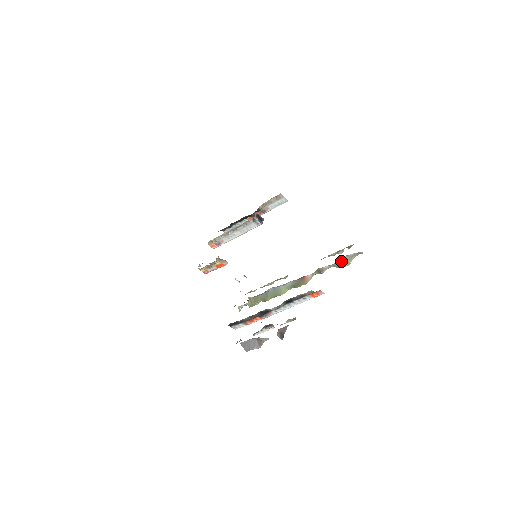
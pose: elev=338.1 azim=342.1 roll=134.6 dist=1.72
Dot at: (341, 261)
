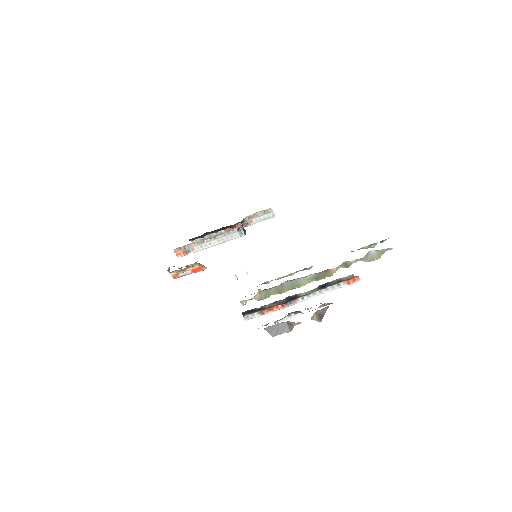
Dot at: (372, 255)
